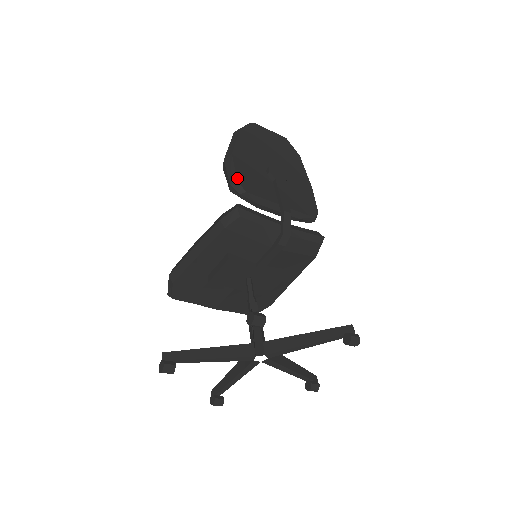
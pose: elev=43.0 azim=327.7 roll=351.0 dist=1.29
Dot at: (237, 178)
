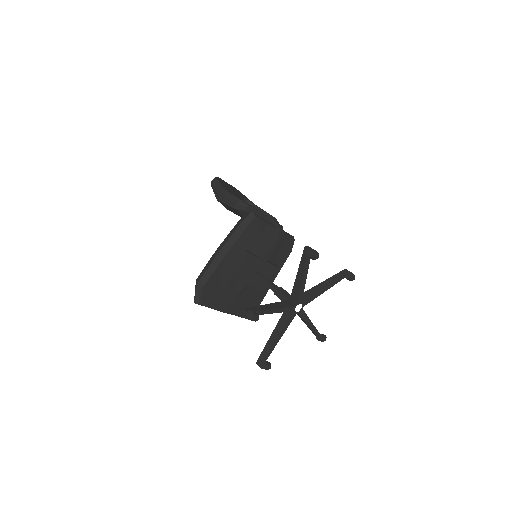
Dot at: (239, 199)
